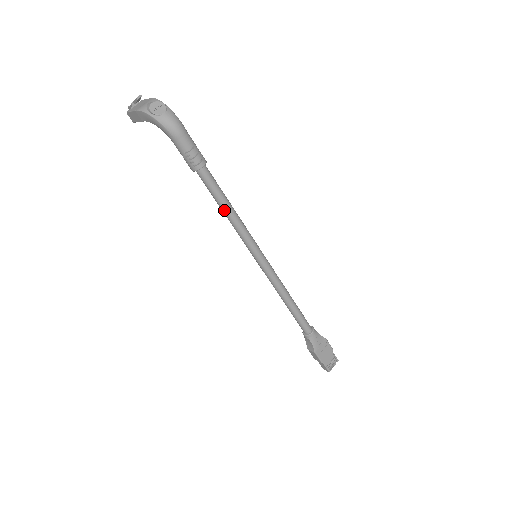
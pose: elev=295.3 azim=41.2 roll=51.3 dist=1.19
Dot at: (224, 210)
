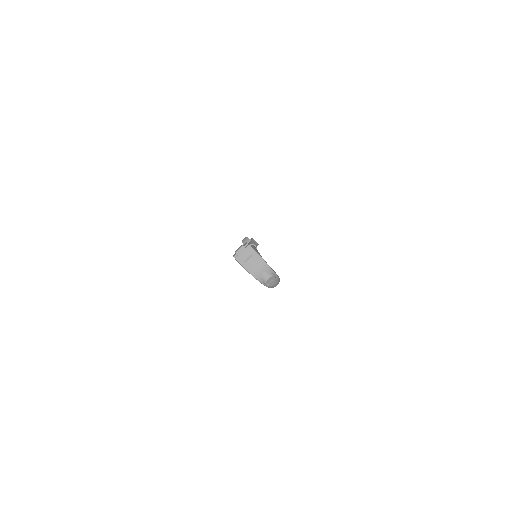
Dot at: occluded
